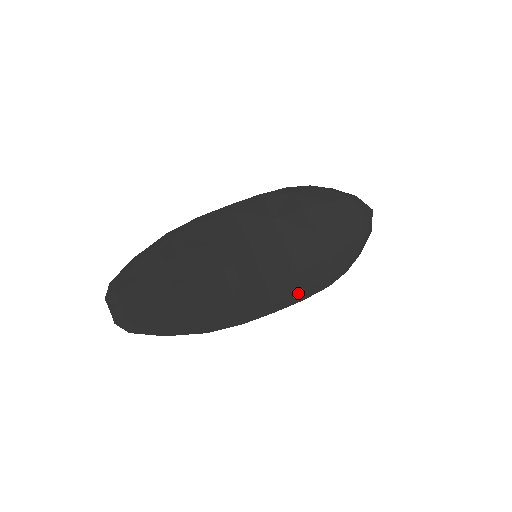
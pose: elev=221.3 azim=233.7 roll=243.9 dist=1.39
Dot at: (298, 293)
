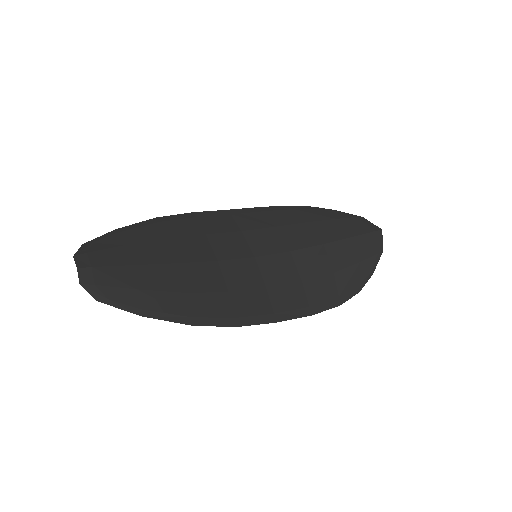
Dot at: (305, 306)
